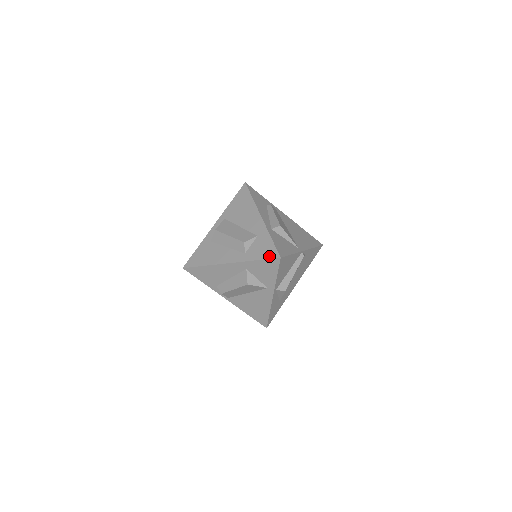
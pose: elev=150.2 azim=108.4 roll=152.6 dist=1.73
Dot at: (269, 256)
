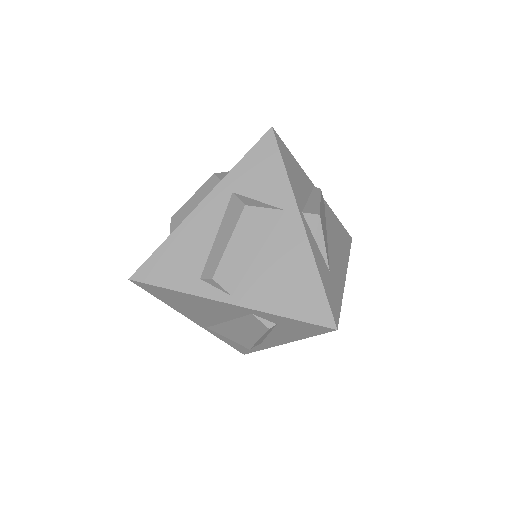
Dot at: occluded
